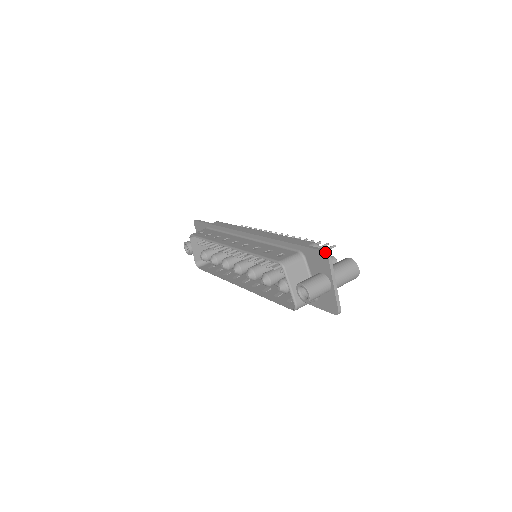
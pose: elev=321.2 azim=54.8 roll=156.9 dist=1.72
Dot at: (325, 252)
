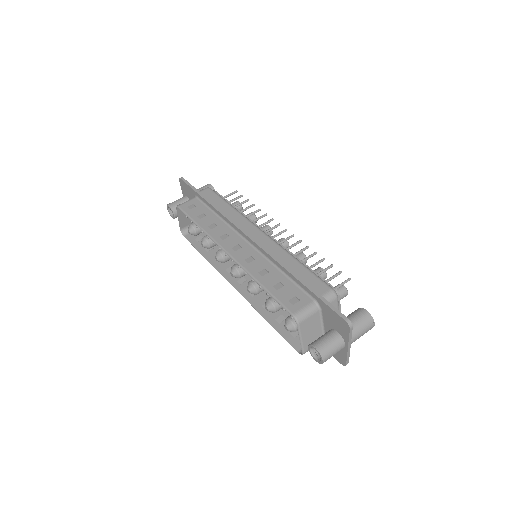
Dot at: (347, 323)
